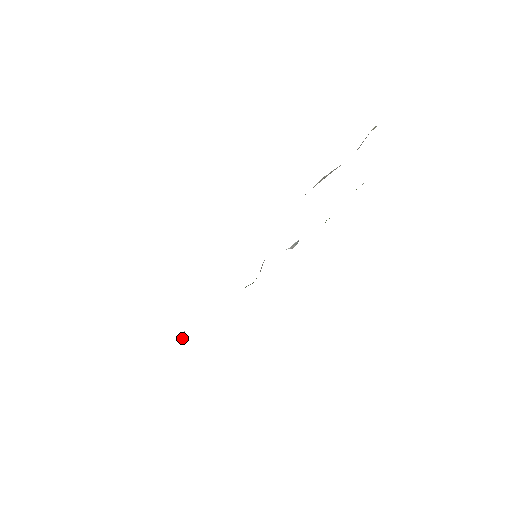
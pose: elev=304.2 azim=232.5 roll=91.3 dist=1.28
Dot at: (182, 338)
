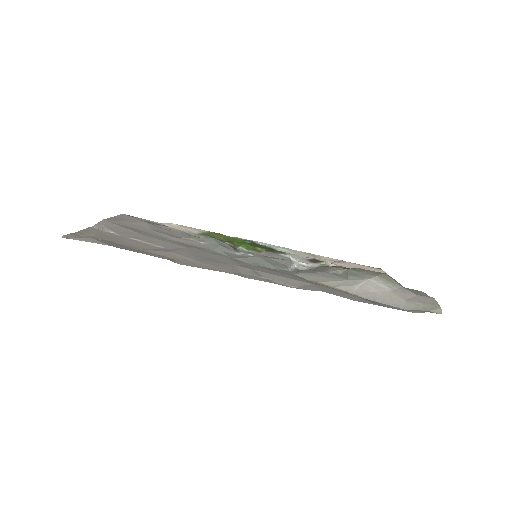
Dot at: (167, 228)
